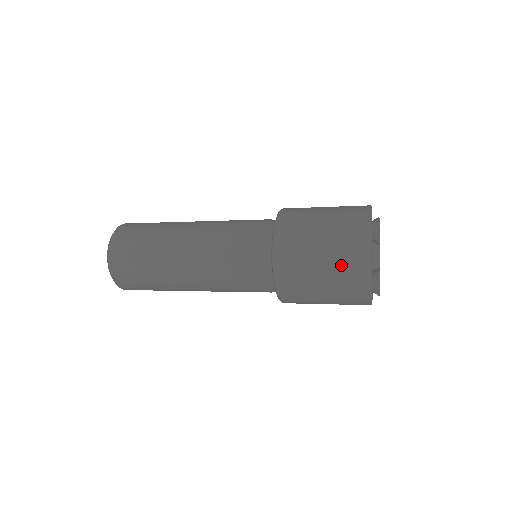
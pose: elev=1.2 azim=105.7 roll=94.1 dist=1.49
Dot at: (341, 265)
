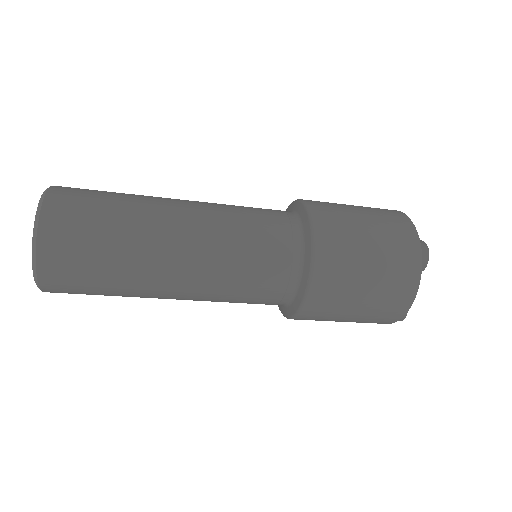
Dot at: (383, 303)
